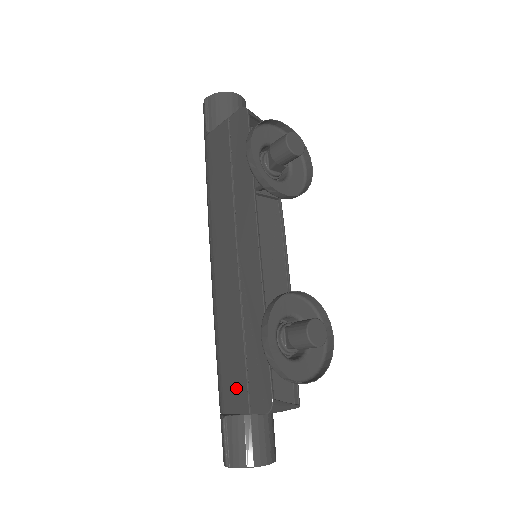
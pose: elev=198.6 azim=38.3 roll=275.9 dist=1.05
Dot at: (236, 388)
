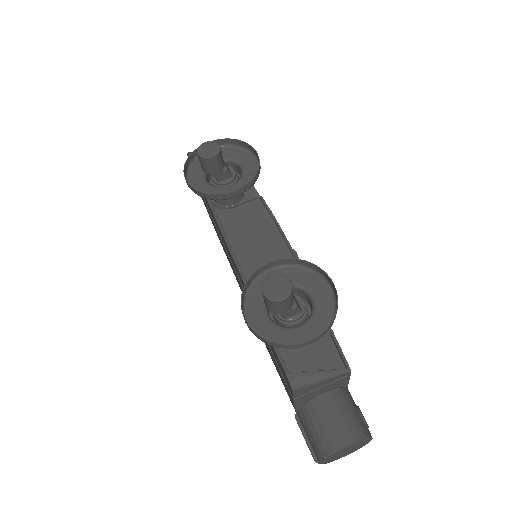
Dot at: (283, 381)
